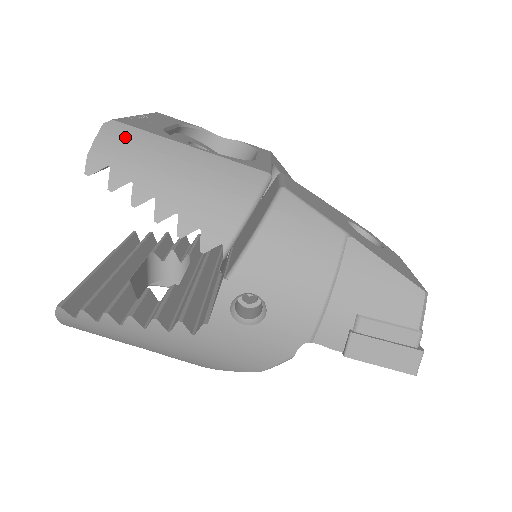
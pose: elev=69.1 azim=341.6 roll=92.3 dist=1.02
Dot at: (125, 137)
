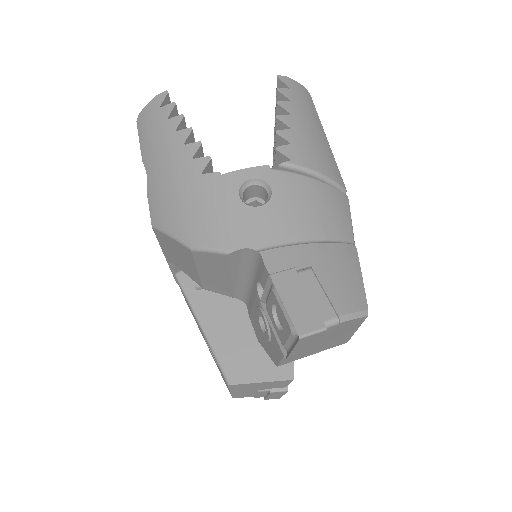
Dot at: (308, 99)
